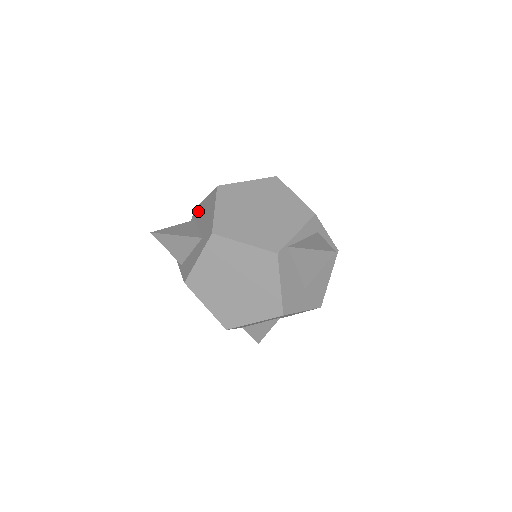
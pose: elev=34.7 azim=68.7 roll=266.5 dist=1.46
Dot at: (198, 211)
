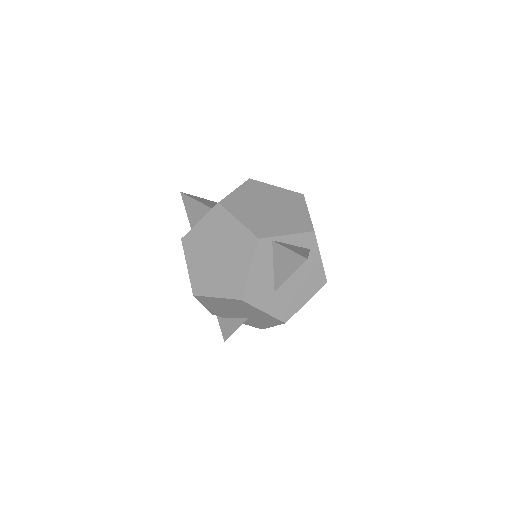
Dot at: occluded
